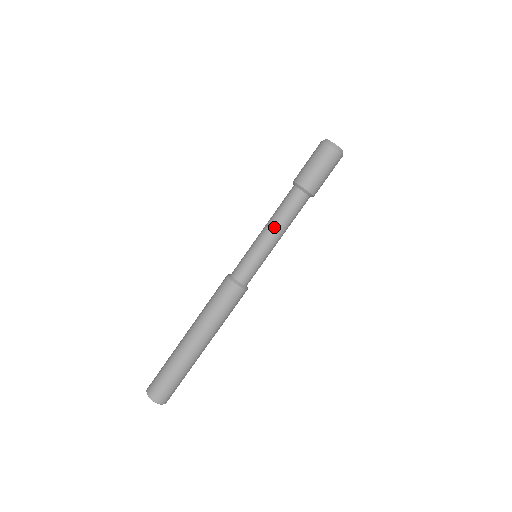
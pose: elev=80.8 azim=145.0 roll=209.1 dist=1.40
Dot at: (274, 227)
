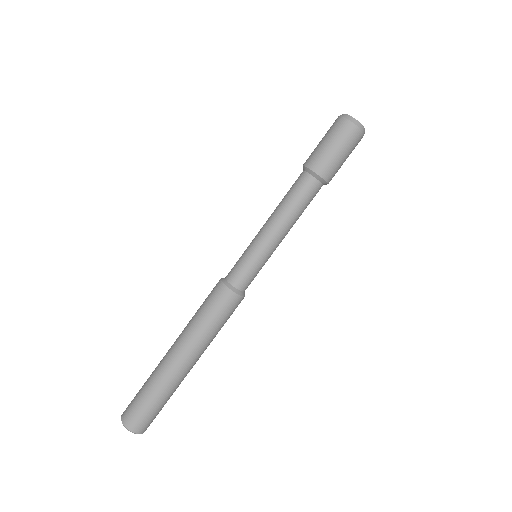
Dot at: (275, 218)
